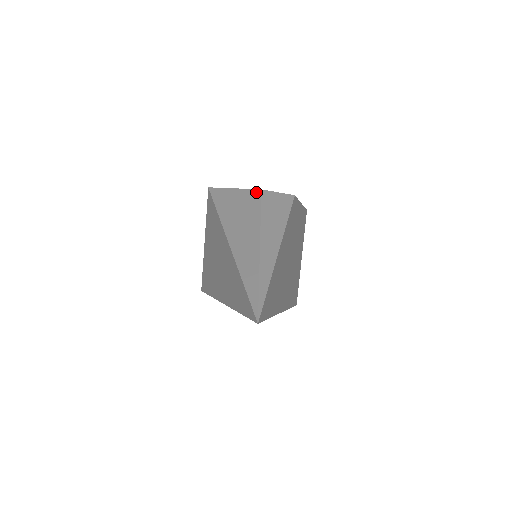
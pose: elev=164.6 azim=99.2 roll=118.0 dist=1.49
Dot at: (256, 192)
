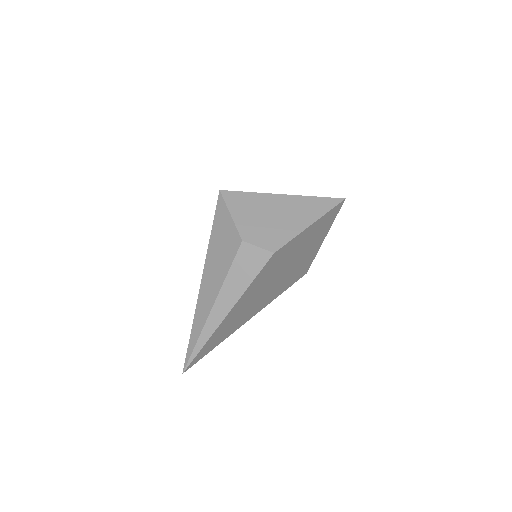
Dot at: (238, 241)
